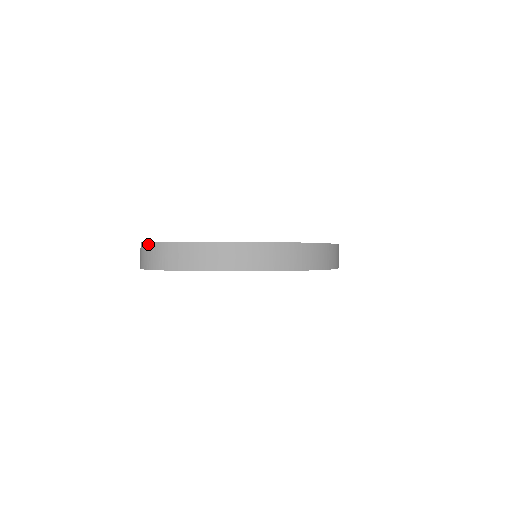
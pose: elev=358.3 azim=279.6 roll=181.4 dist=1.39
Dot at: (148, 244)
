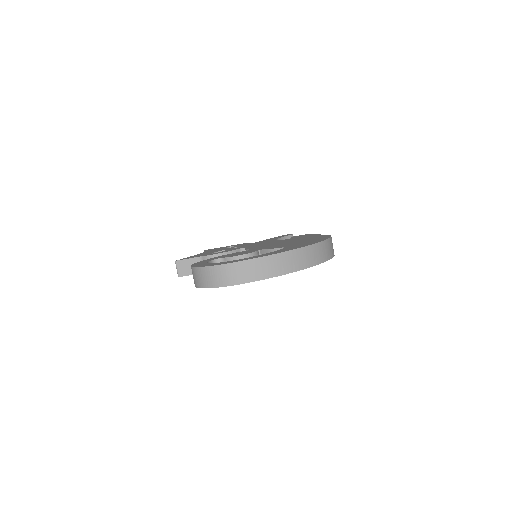
Dot at: (215, 267)
